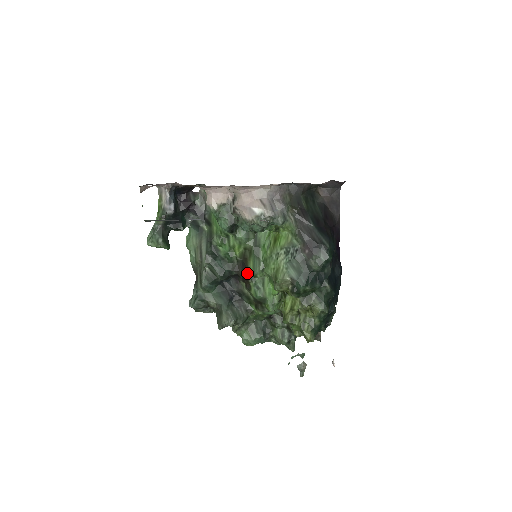
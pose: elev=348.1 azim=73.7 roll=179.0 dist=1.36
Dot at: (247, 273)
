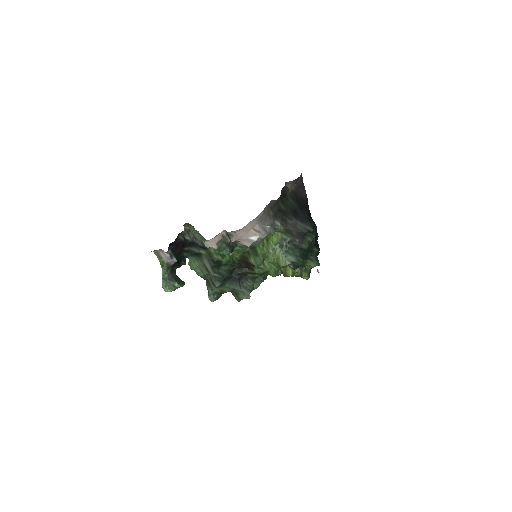
Dot at: (249, 264)
